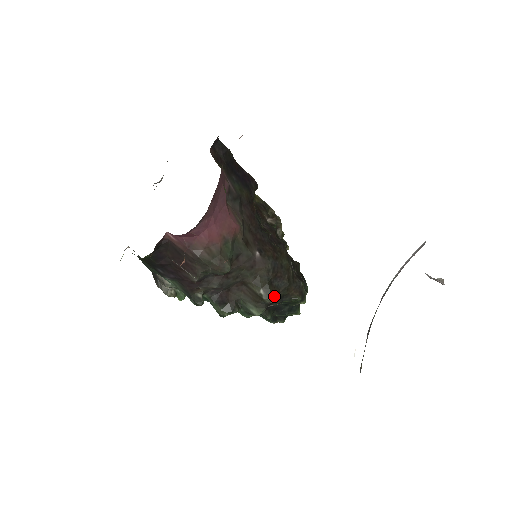
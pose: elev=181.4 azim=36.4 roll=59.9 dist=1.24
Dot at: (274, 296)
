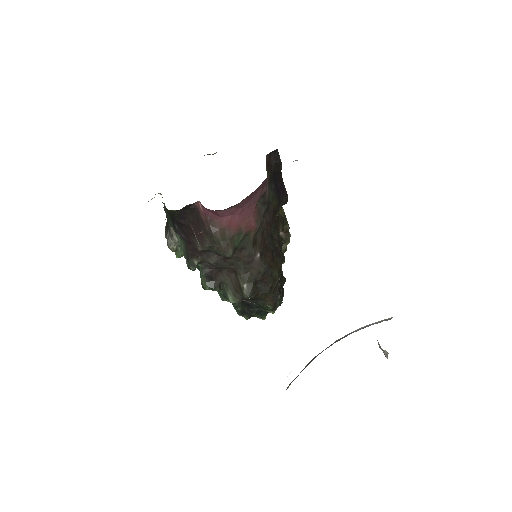
Dot at: (253, 295)
